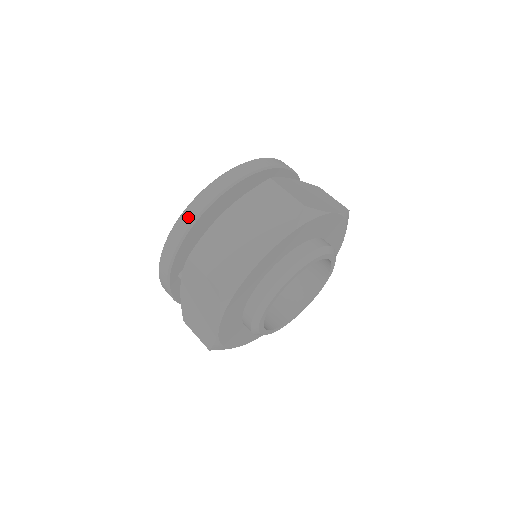
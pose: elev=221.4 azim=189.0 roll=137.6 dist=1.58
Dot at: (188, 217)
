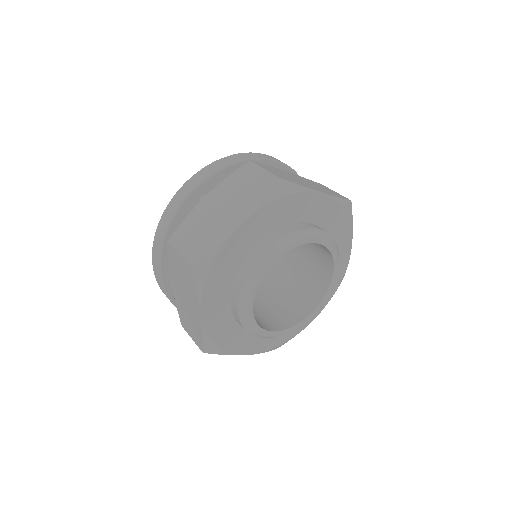
Dot at: (254, 155)
